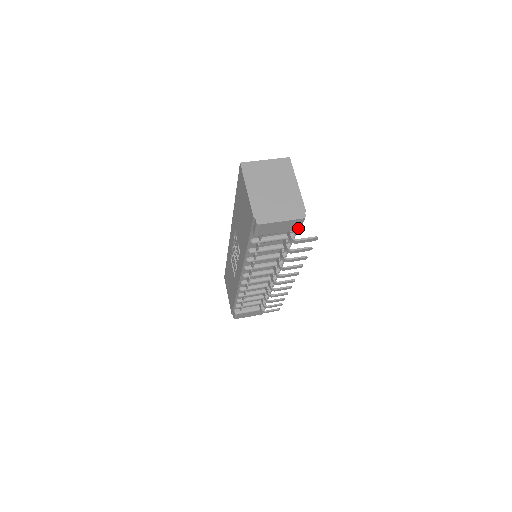
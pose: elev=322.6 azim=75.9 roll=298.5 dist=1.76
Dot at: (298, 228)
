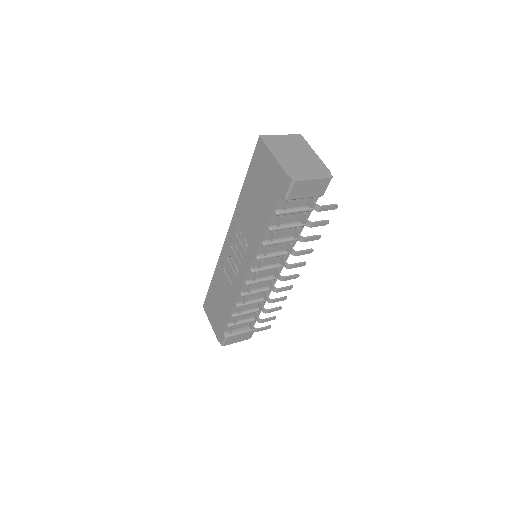
Dot at: (323, 193)
